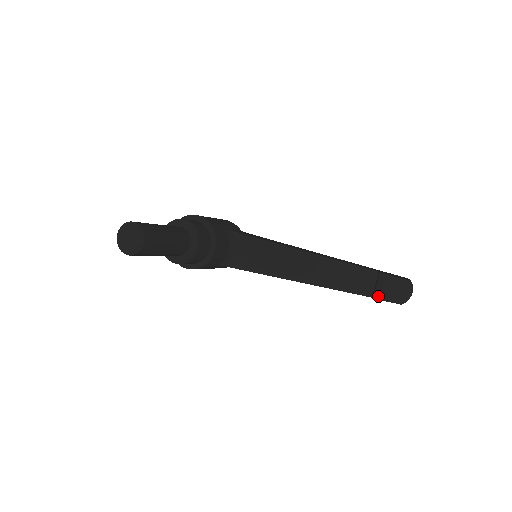
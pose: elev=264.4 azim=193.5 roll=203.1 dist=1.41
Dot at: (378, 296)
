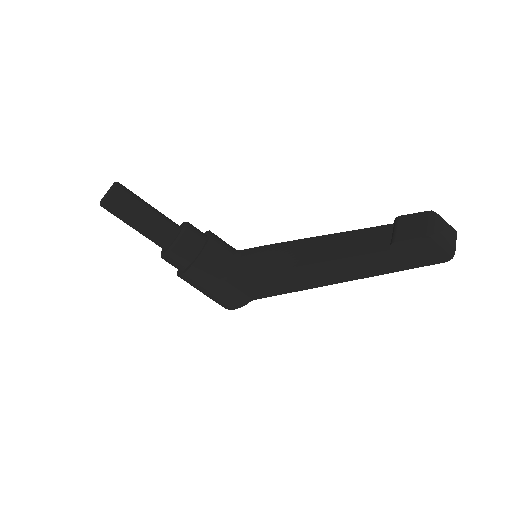
Dot at: (394, 239)
